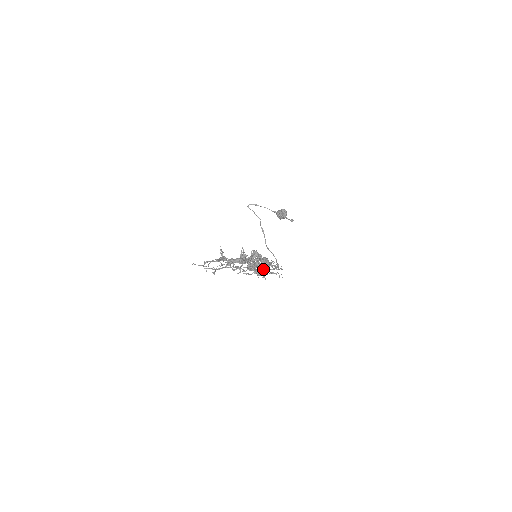
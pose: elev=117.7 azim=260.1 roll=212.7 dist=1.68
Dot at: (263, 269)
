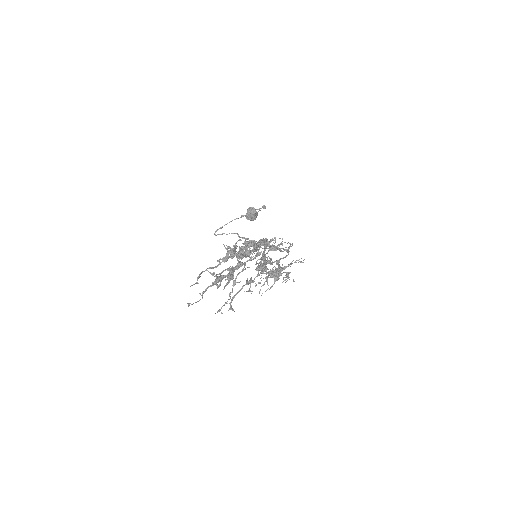
Dot at: occluded
